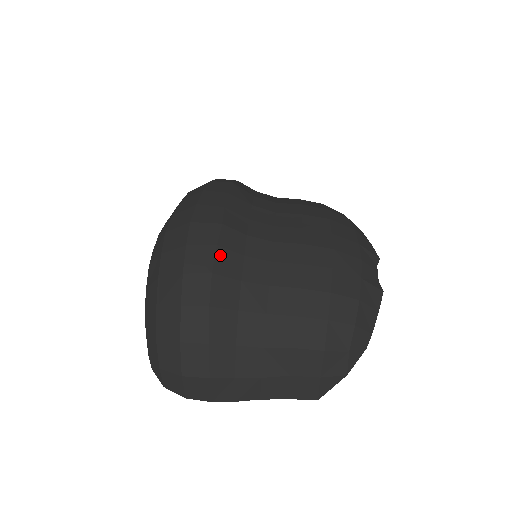
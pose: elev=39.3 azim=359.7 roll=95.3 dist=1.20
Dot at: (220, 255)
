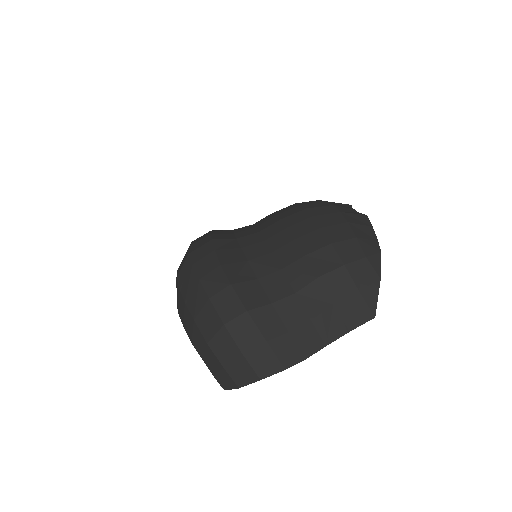
Dot at: (221, 254)
